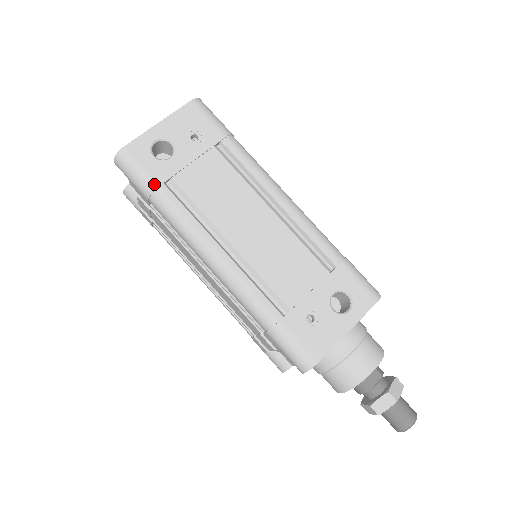
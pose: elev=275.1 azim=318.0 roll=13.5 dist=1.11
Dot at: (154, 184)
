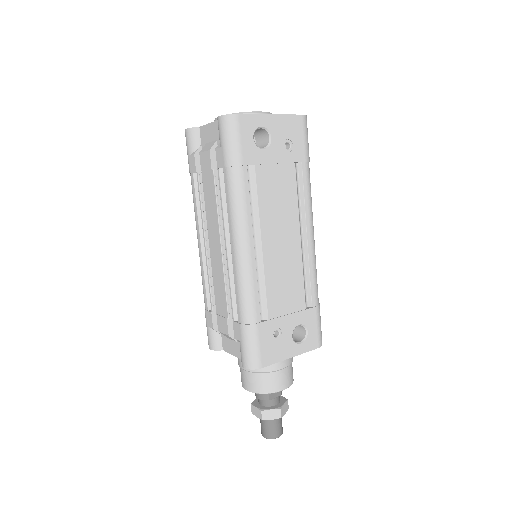
Dot at: (241, 161)
